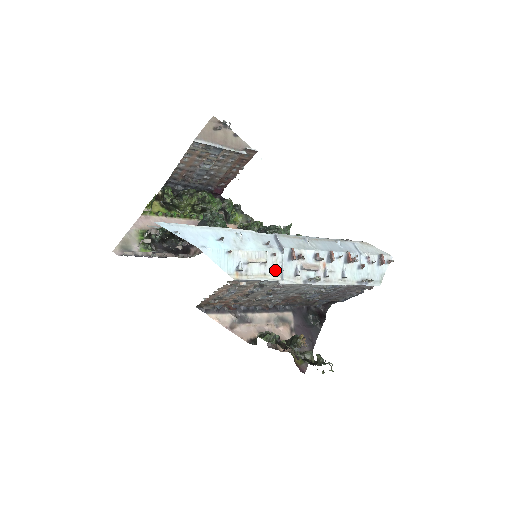
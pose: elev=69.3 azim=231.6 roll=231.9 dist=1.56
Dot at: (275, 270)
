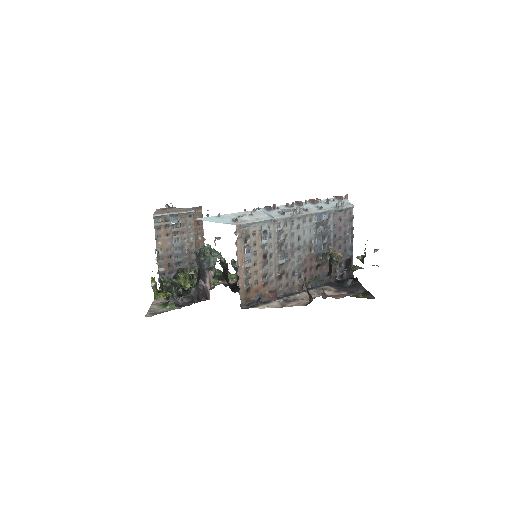
Dot at: (263, 216)
